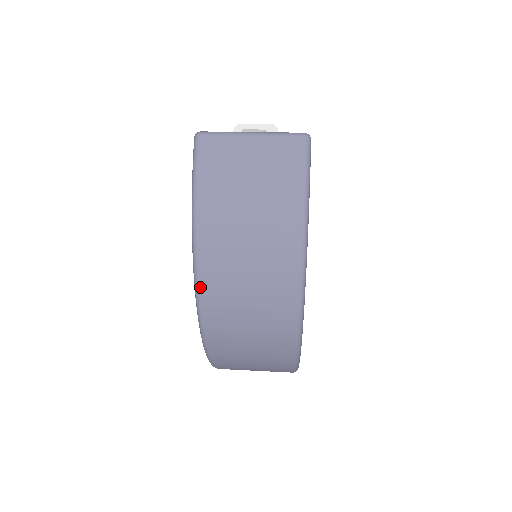
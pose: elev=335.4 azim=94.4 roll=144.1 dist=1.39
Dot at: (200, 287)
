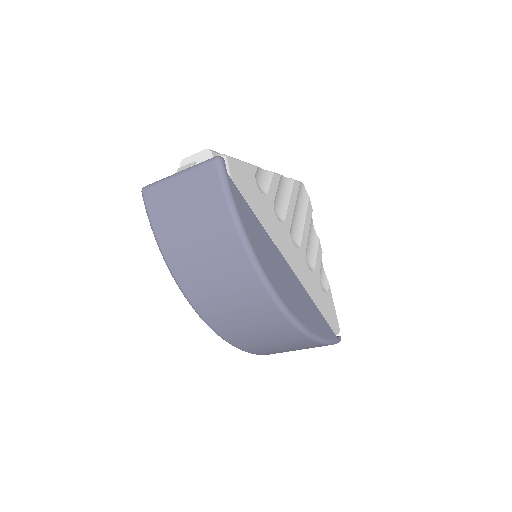
Dot at: (195, 308)
